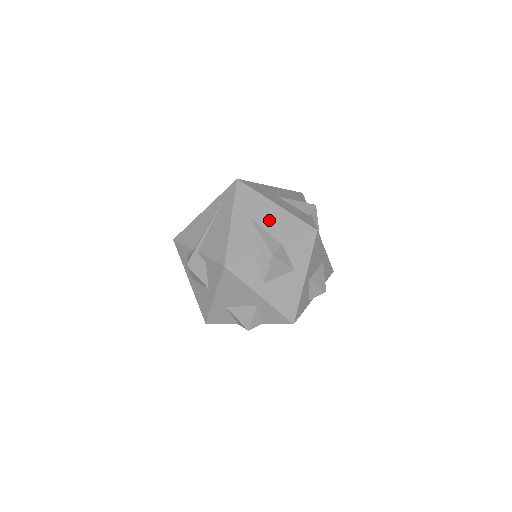
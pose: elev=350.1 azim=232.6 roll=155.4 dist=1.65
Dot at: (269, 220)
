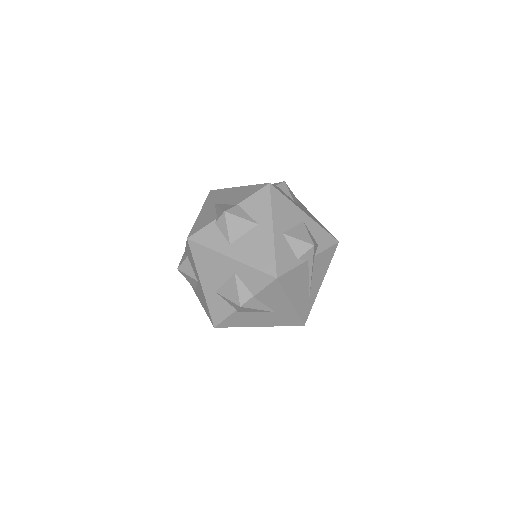
Dot at: (230, 198)
